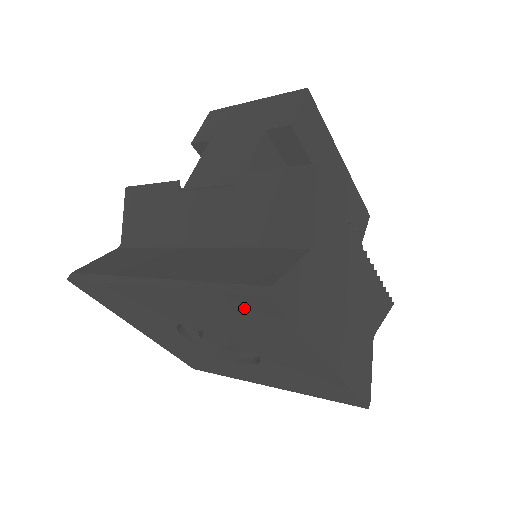
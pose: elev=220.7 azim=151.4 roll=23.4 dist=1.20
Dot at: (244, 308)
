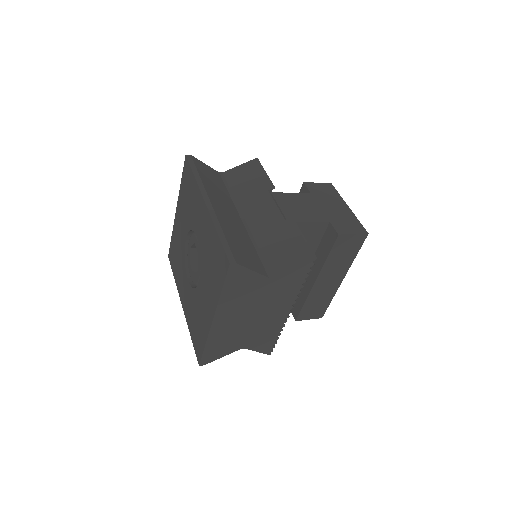
Dot at: (219, 257)
